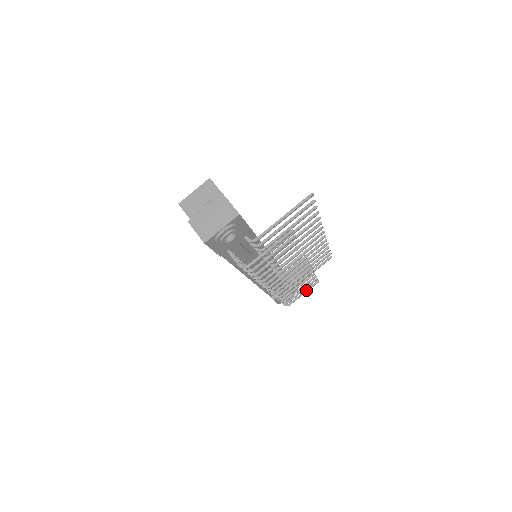
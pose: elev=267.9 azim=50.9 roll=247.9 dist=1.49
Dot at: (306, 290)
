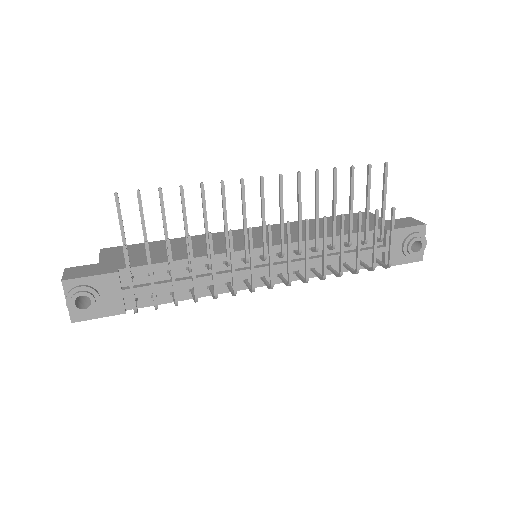
Dot at: (390, 231)
